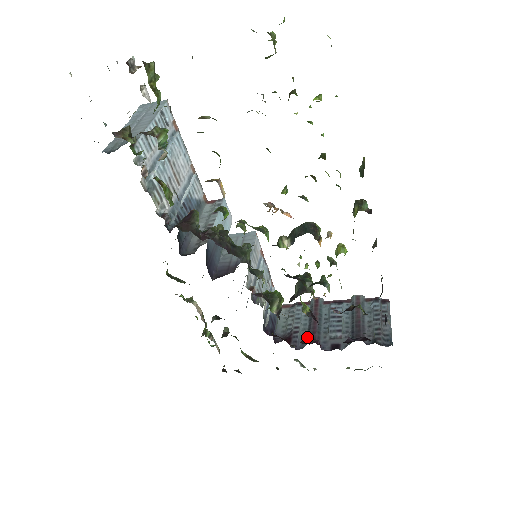
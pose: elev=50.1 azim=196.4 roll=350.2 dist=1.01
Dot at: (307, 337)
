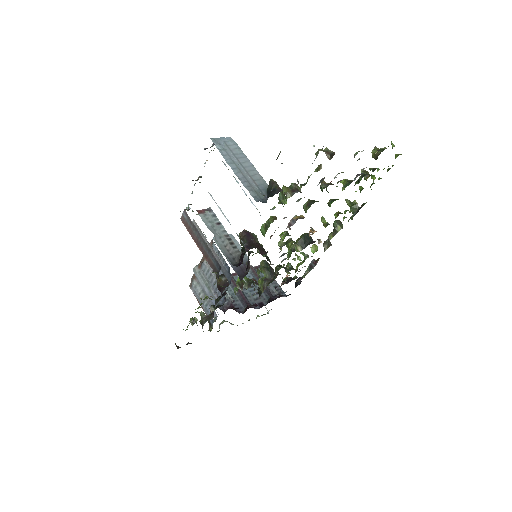
Dot at: (241, 303)
